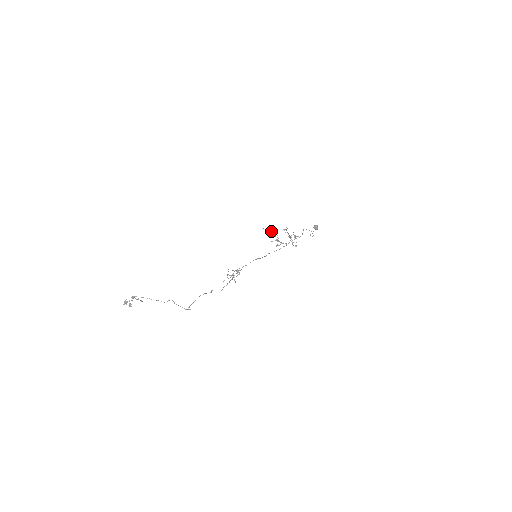
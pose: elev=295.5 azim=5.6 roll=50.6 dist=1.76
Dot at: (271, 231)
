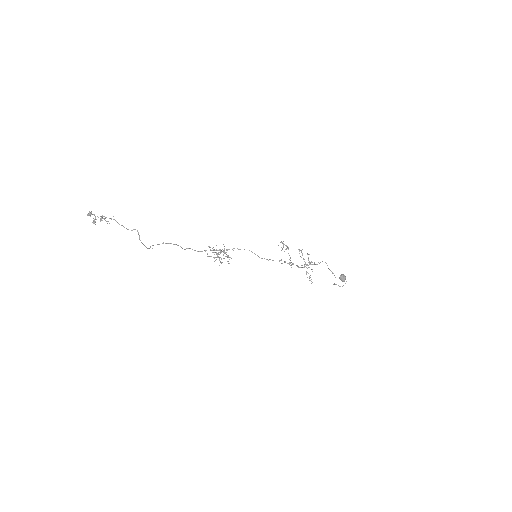
Dot at: occluded
